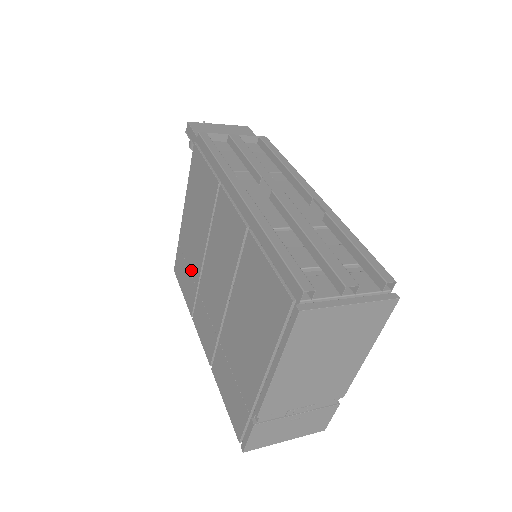
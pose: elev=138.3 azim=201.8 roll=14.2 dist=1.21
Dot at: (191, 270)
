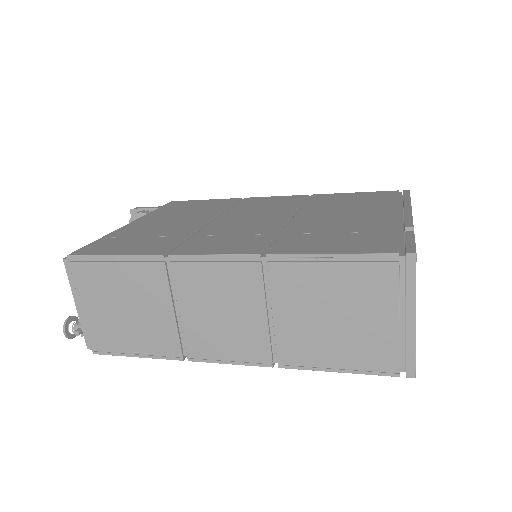
Dot at: (163, 234)
